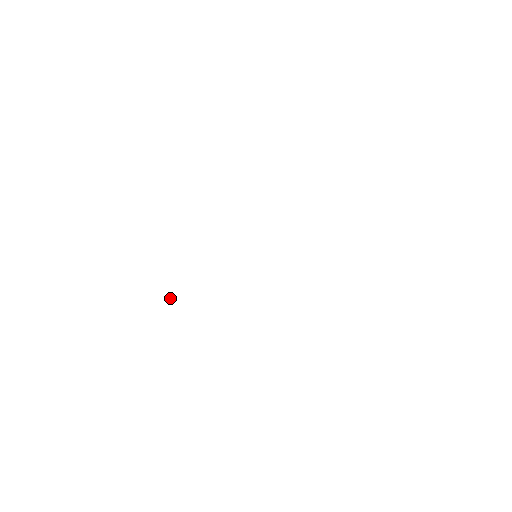
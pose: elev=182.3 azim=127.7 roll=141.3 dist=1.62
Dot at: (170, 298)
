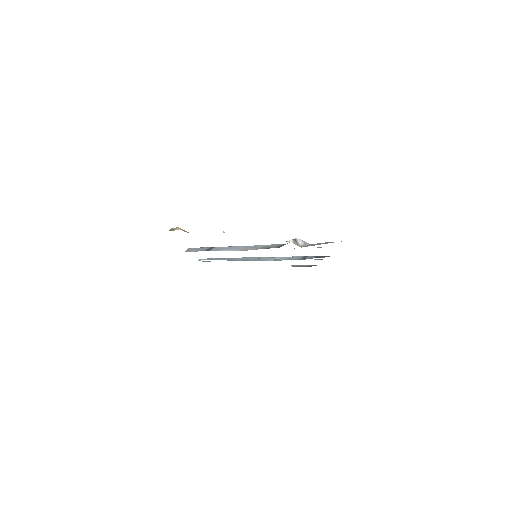
Dot at: occluded
